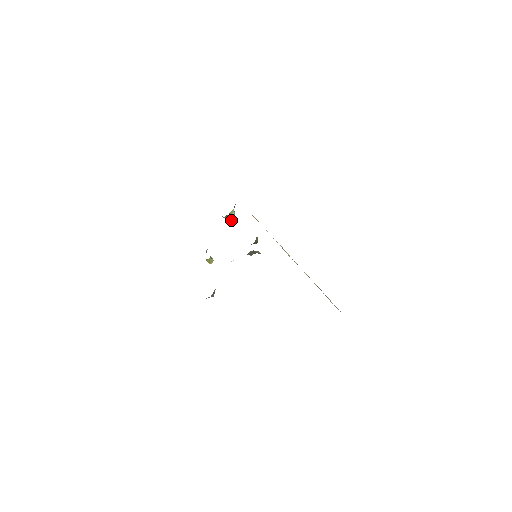
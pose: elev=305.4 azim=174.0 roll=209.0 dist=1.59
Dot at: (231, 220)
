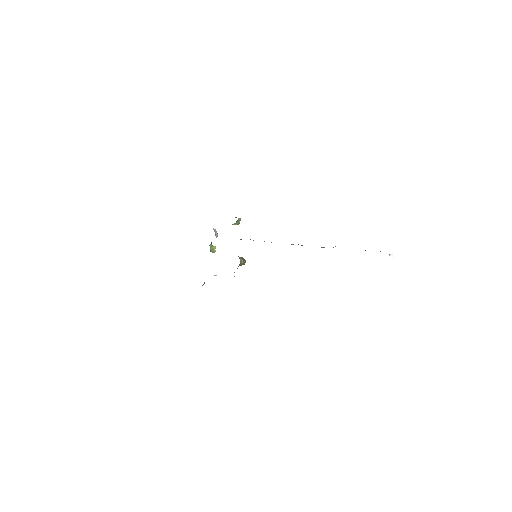
Dot at: occluded
